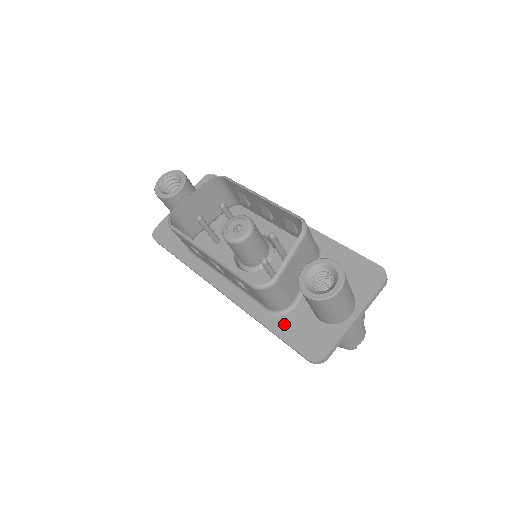
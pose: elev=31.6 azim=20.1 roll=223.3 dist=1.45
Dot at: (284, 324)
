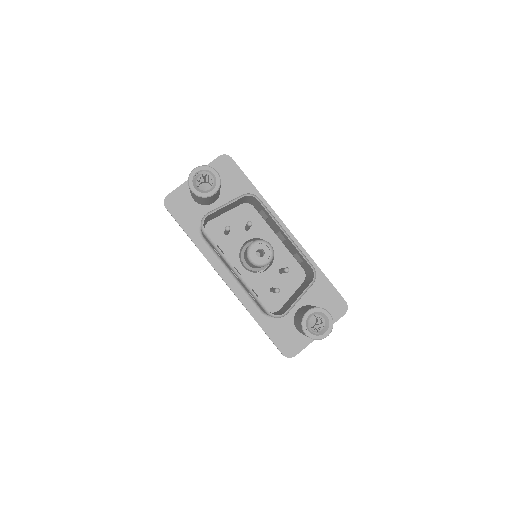
Dot at: (271, 325)
